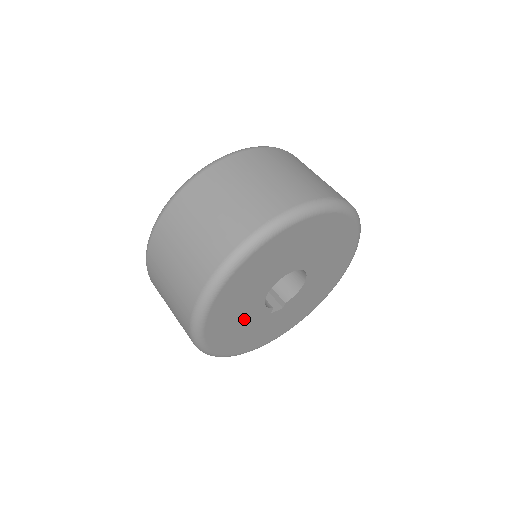
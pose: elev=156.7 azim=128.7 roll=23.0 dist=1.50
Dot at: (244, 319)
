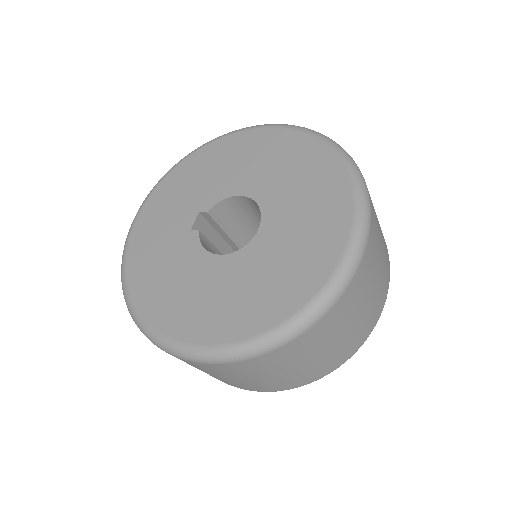
Dot at: occluded
